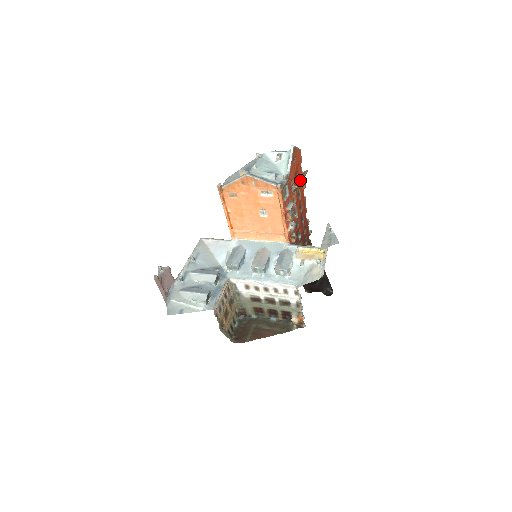
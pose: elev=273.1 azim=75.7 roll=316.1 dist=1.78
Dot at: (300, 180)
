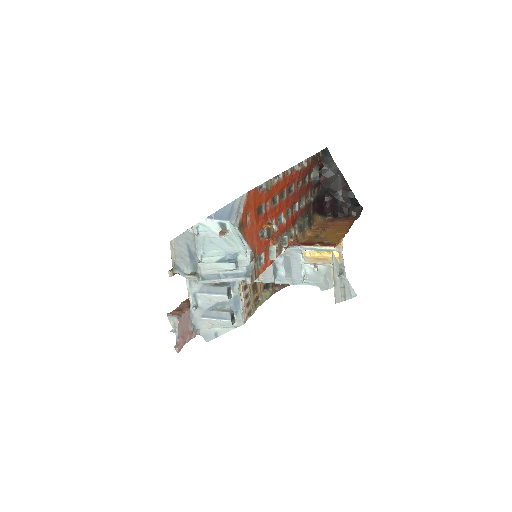
Dot at: (266, 198)
